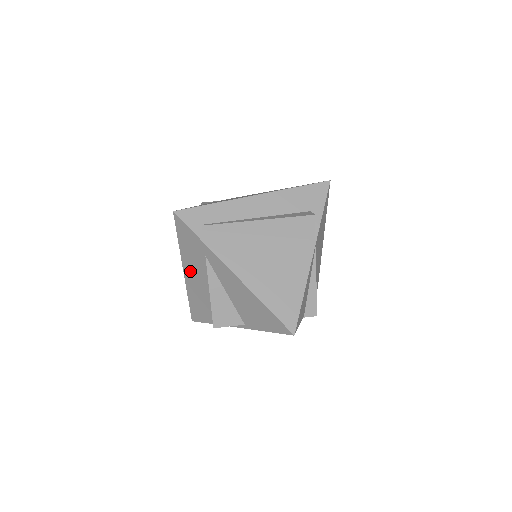
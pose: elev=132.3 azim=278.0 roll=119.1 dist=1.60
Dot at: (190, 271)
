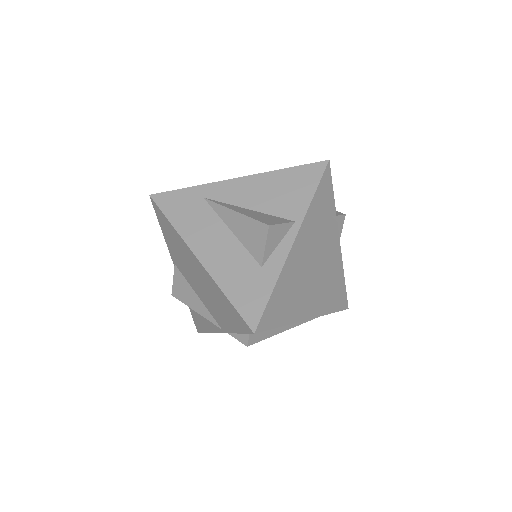
Dot at: (202, 243)
